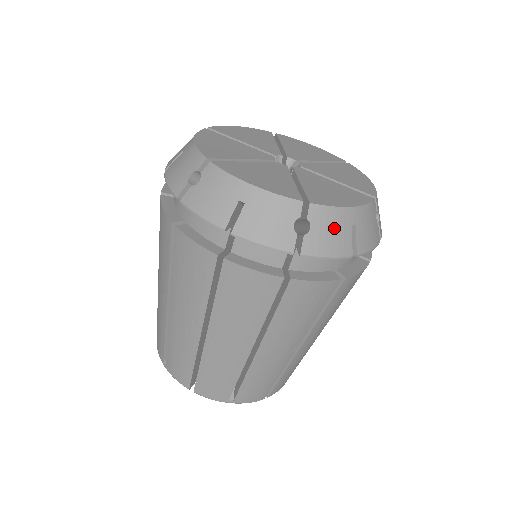
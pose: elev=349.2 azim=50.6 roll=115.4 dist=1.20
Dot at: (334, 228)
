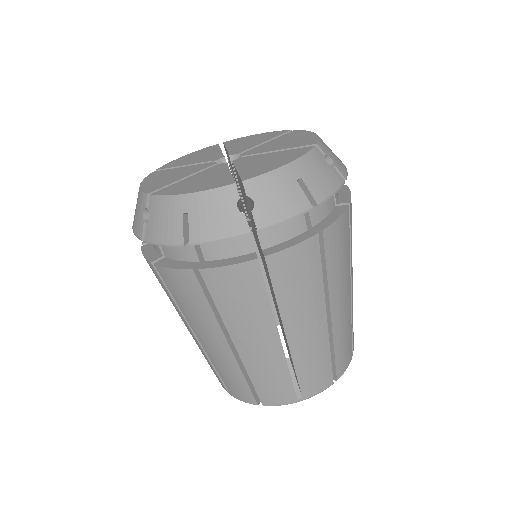
Dot at: (330, 151)
